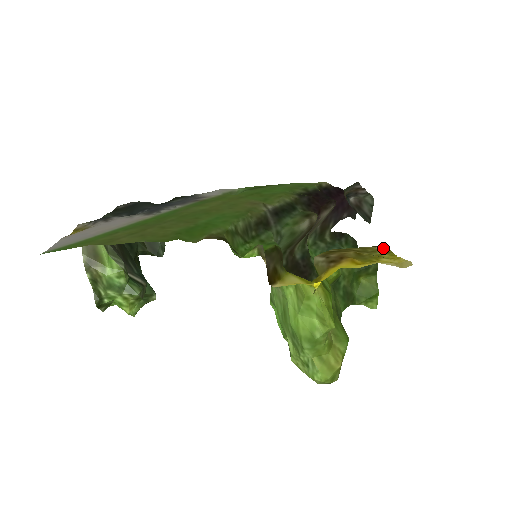
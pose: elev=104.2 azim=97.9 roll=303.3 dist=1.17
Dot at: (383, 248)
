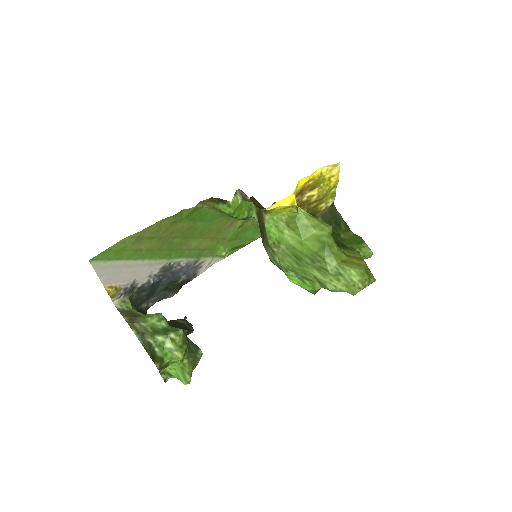
Dot at: (334, 199)
